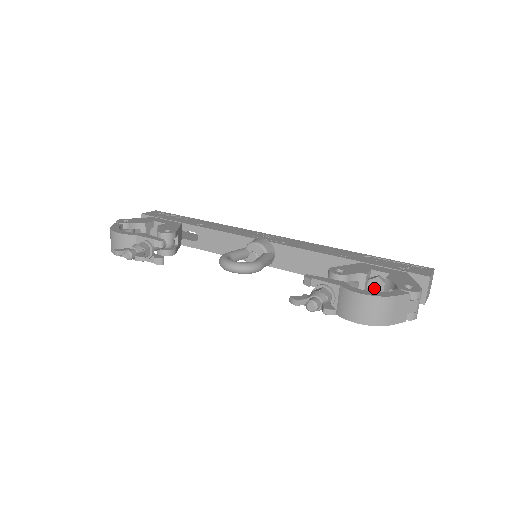
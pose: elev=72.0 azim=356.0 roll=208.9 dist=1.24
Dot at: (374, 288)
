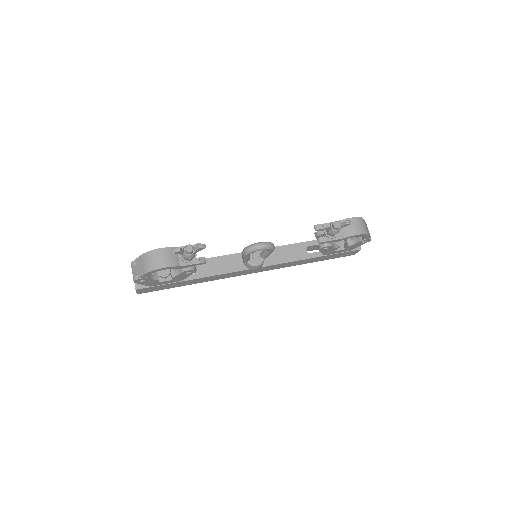
Dot at: (338, 242)
